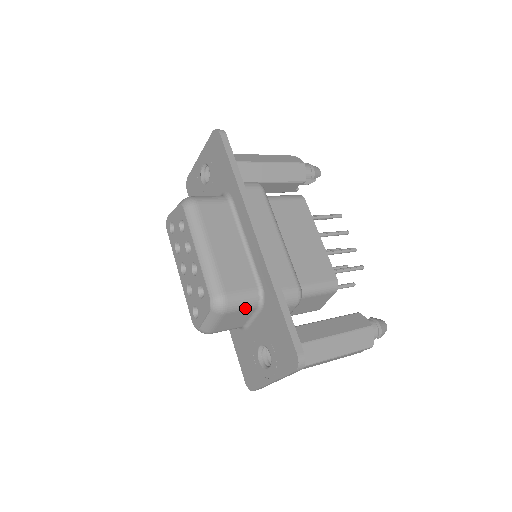
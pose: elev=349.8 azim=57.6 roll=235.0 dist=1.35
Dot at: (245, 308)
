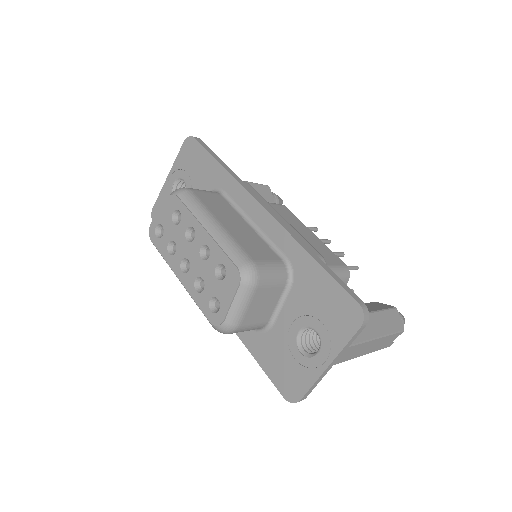
Dot at: (275, 282)
